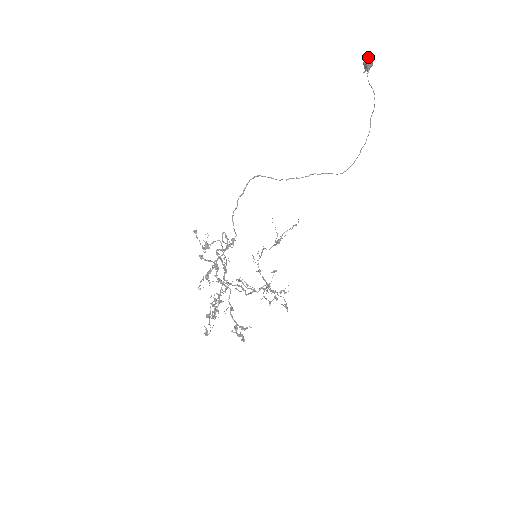
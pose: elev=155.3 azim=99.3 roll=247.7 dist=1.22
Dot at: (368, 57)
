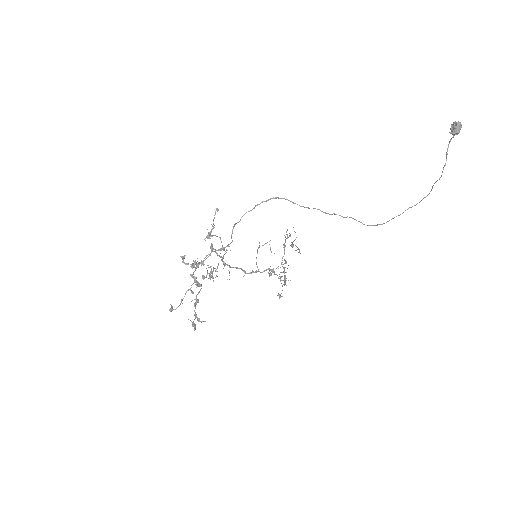
Dot at: (458, 122)
